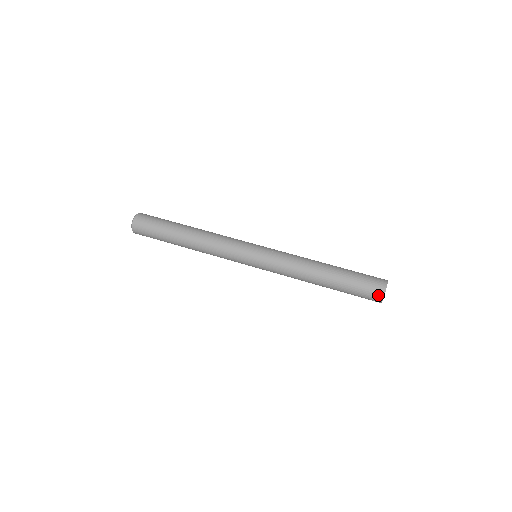
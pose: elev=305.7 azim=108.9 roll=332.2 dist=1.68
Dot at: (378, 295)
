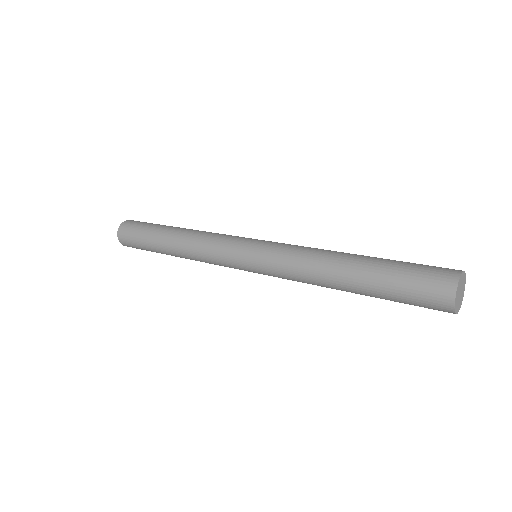
Dot at: (448, 275)
